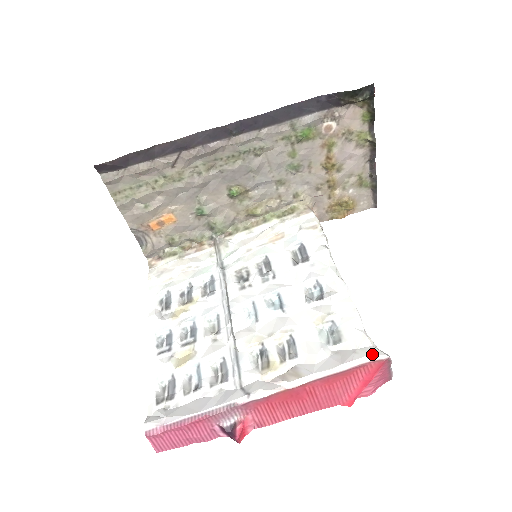
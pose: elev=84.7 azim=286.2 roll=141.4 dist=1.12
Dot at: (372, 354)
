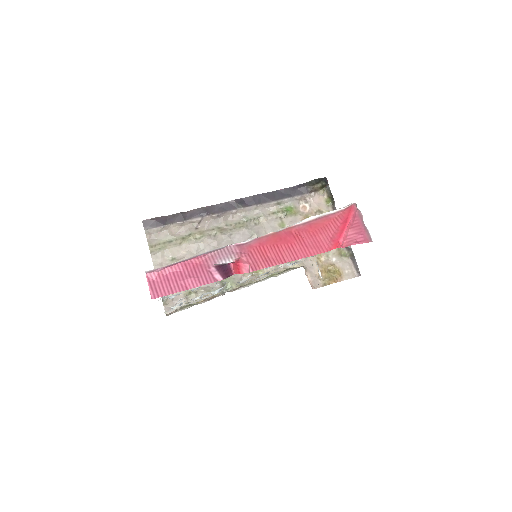
Dot at: occluded
